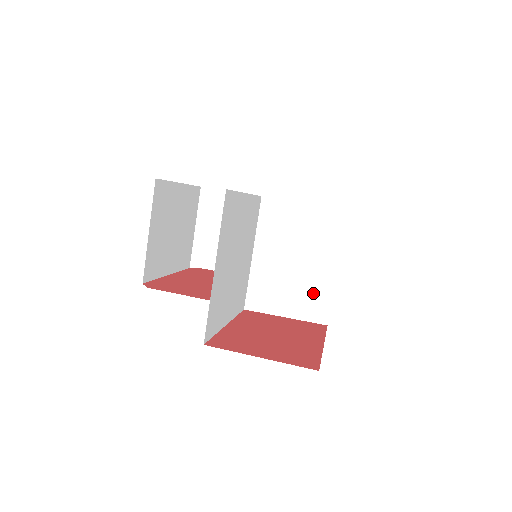
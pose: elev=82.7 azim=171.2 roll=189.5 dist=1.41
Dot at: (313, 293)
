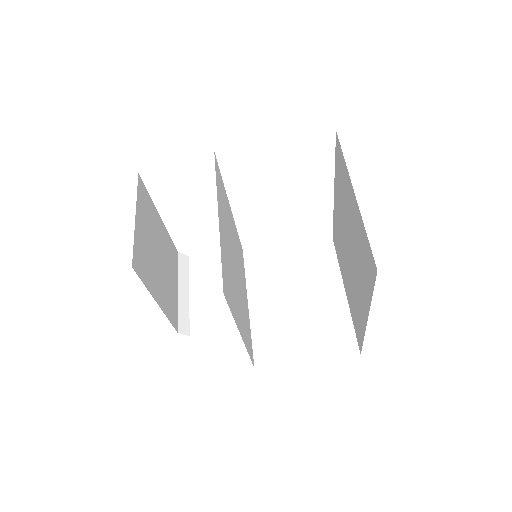
Dot at: (329, 324)
